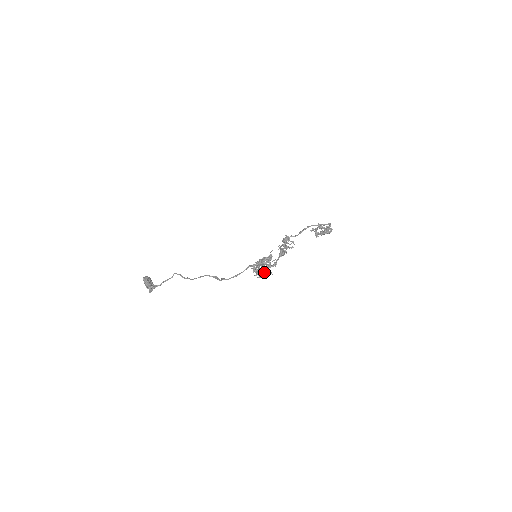
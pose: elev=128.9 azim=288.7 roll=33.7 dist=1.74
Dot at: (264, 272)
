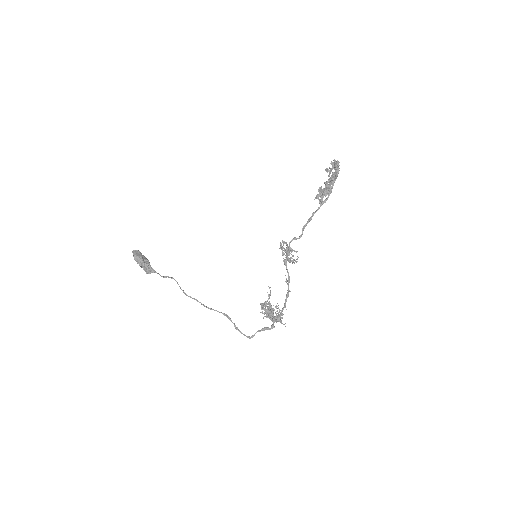
Dot at: occluded
